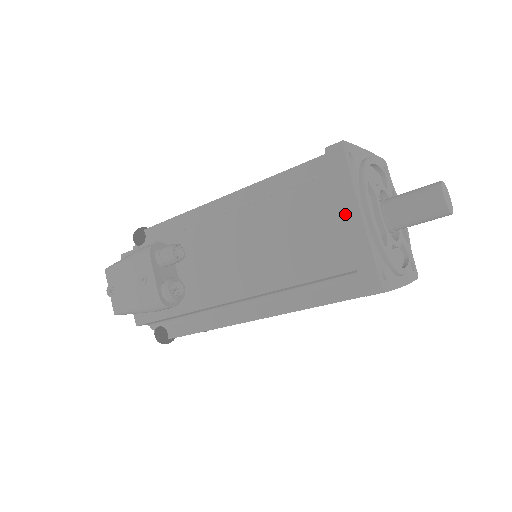
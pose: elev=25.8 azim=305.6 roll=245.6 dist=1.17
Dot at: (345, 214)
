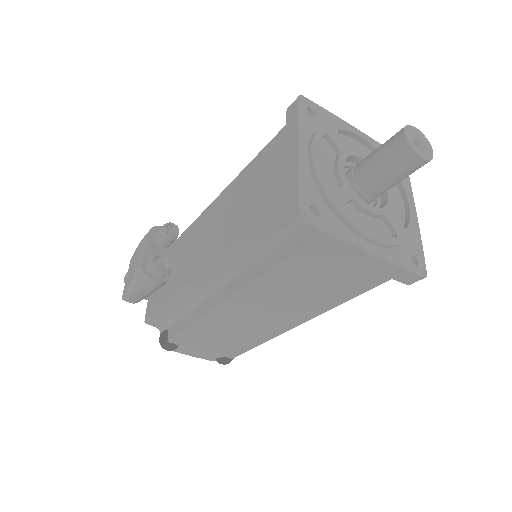
Dot at: (287, 154)
